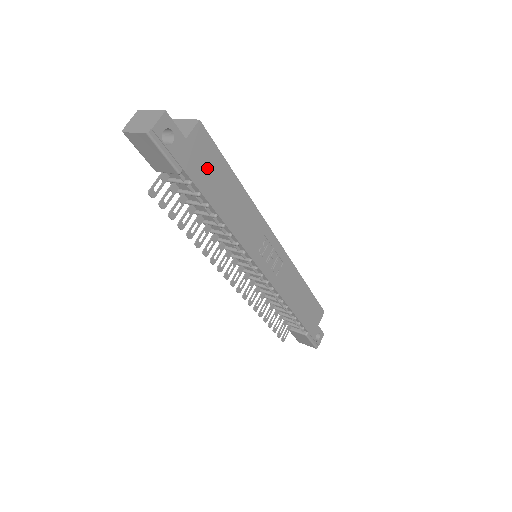
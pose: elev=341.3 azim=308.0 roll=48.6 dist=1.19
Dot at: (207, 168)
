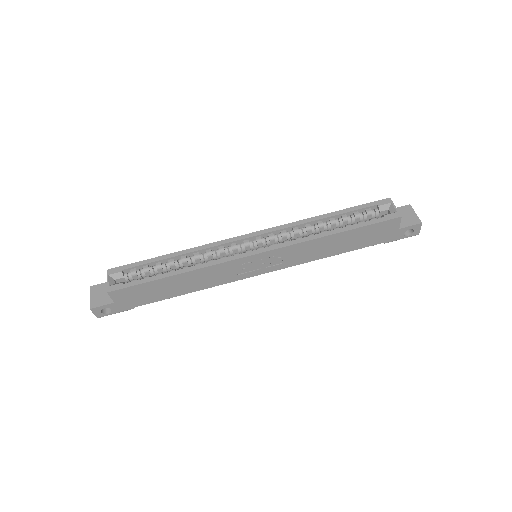
Dot at: (143, 295)
